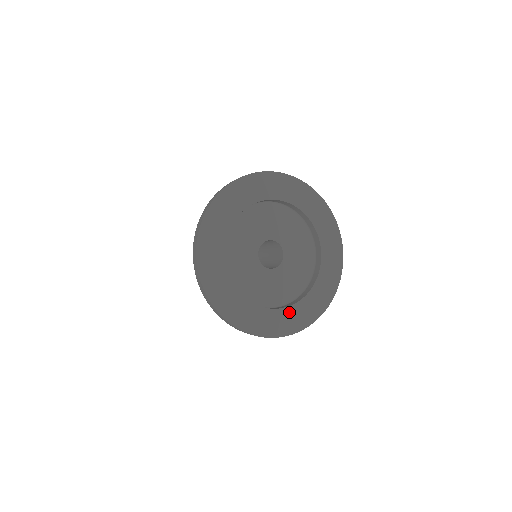
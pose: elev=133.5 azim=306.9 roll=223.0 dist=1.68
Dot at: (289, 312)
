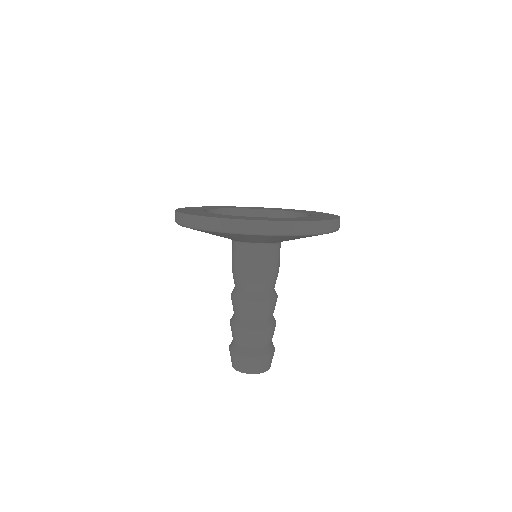
Dot at: occluded
